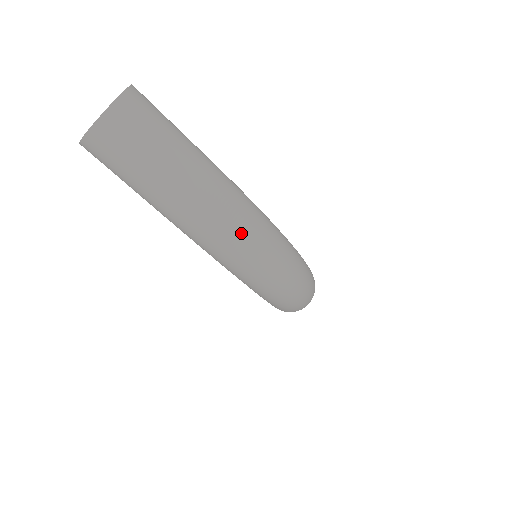
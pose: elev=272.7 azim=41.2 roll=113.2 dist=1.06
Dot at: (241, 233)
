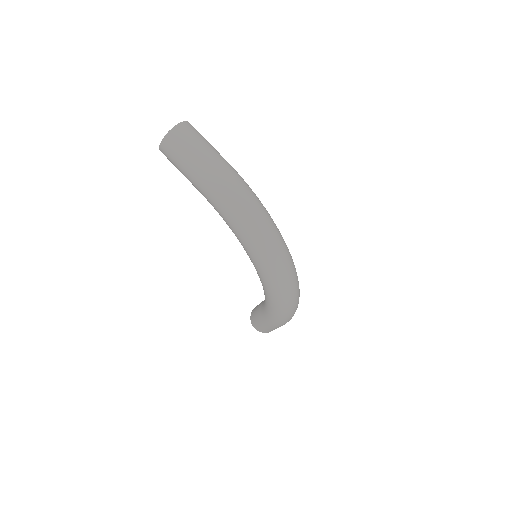
Dot at: (242, 195)
